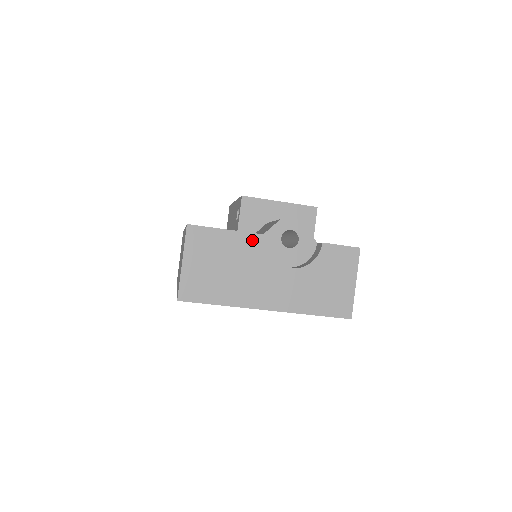
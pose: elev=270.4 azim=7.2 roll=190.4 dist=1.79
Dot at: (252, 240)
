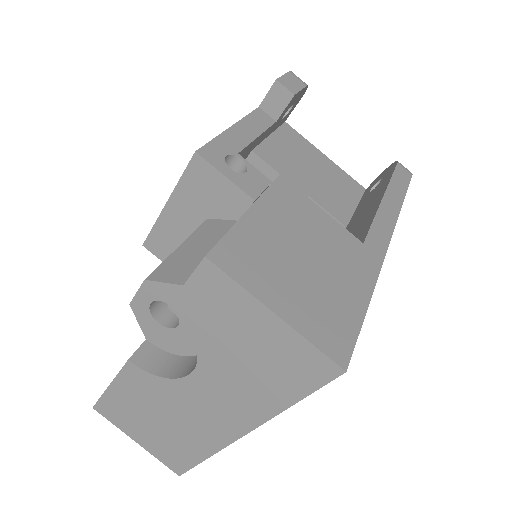
Dot at: (131, 377)
